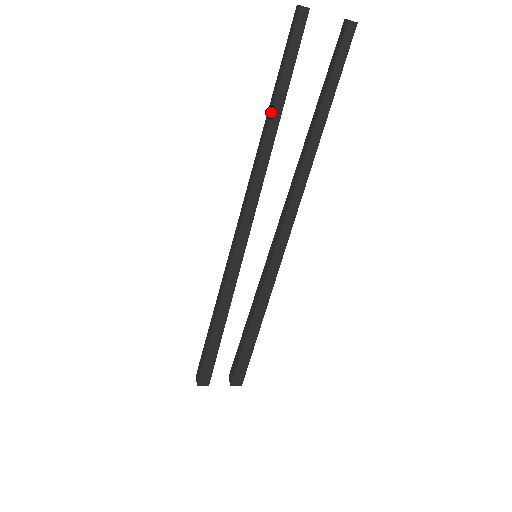
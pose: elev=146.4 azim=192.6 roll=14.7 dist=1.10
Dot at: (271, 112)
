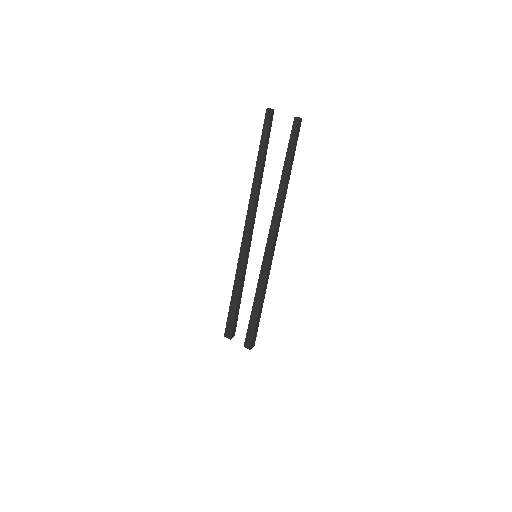
Dot at: (256, 166)
